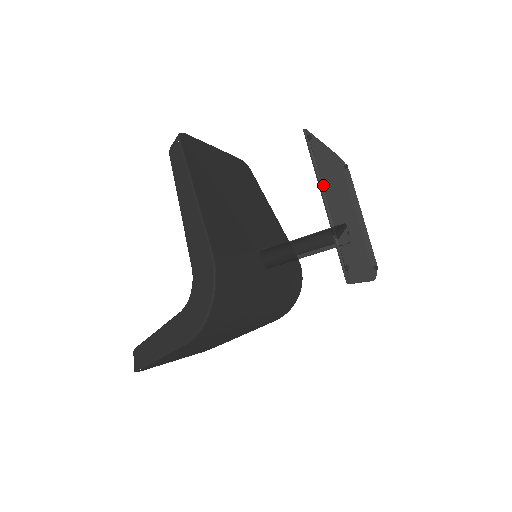
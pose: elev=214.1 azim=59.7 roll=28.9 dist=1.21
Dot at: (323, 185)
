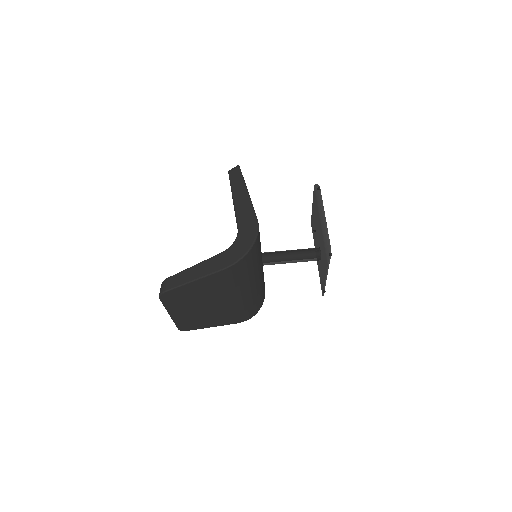
Dot at: occluded
